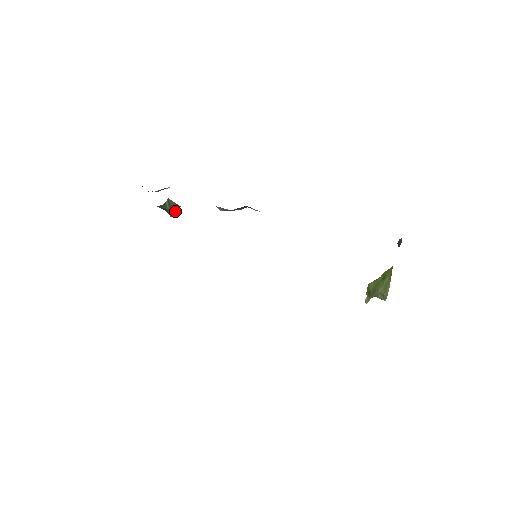
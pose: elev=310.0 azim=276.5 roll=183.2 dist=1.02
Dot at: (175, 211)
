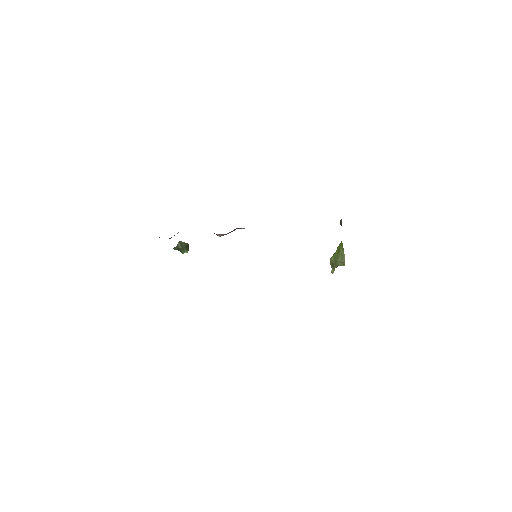
Dot at: (186, 248)
